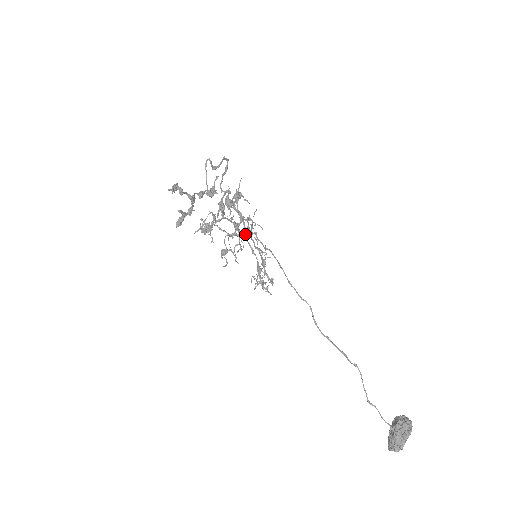
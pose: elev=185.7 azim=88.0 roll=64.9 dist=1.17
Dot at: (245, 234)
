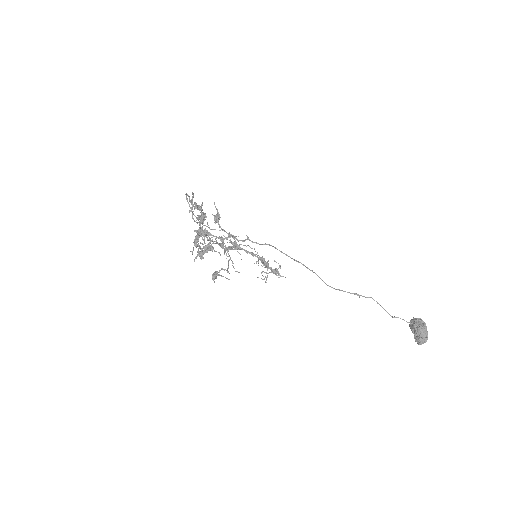
Dot at: (237, 245)
